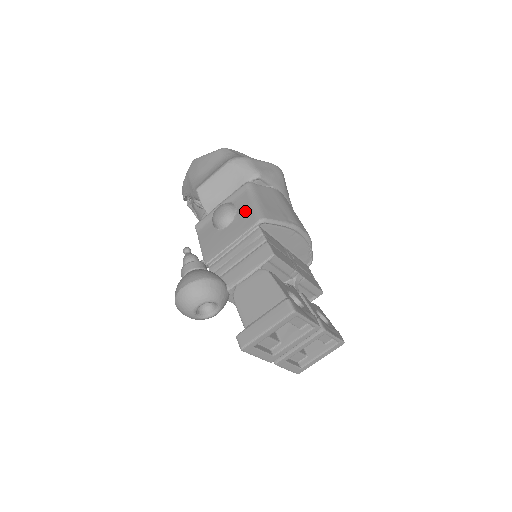
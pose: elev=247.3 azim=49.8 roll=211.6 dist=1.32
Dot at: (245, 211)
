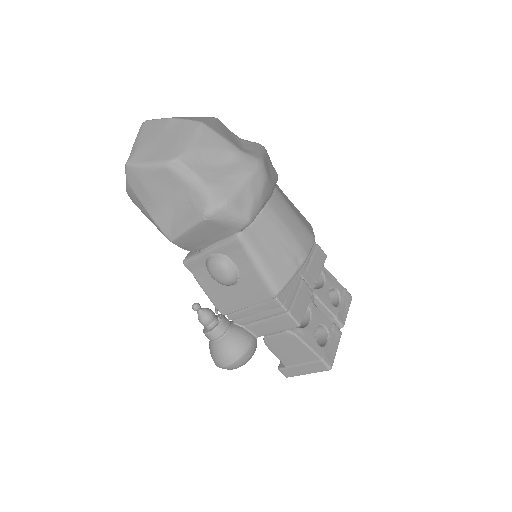
Dot at: (251, 278)
